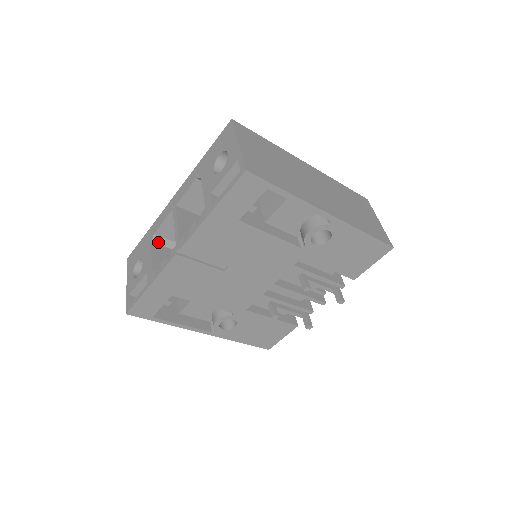
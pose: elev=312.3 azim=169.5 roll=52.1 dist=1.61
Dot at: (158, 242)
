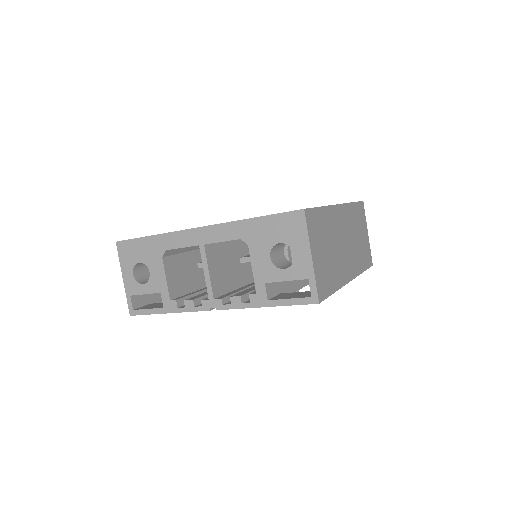
Dot at: (168, 254)
